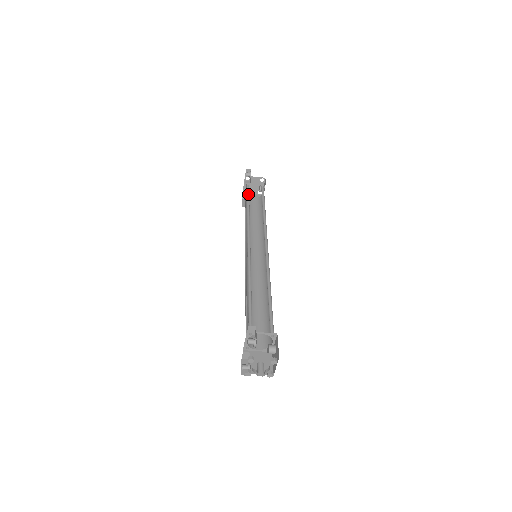
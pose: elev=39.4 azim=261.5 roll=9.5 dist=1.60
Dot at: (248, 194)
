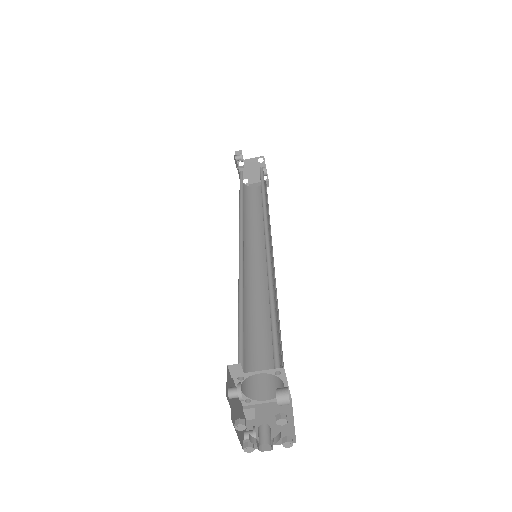
Dot at: (242, 181)
